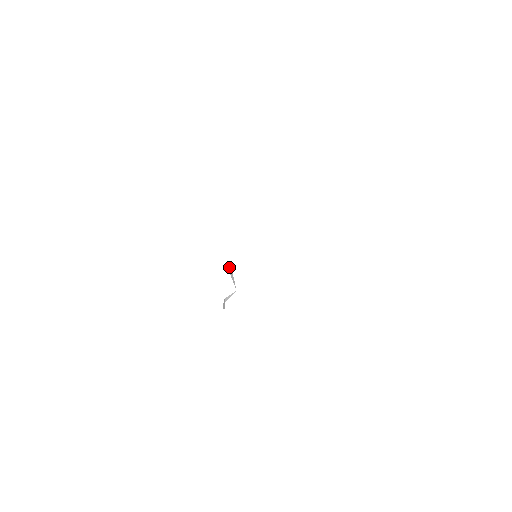
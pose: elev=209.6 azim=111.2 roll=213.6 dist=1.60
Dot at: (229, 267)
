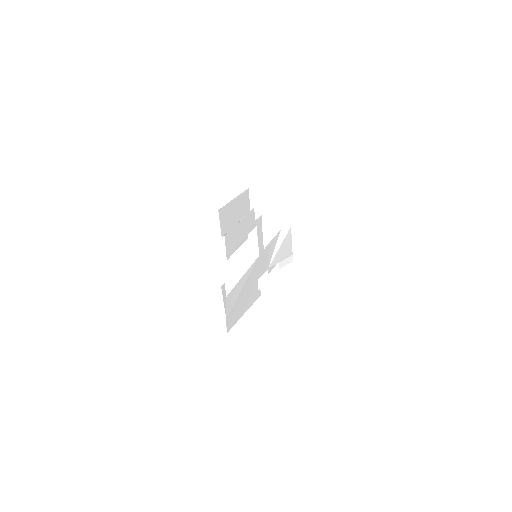
Dot at: occluded
